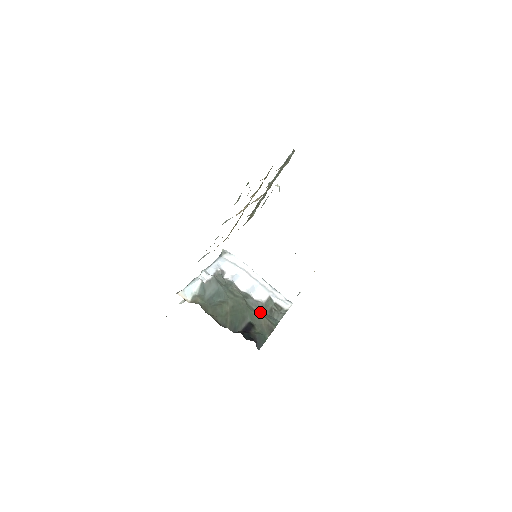
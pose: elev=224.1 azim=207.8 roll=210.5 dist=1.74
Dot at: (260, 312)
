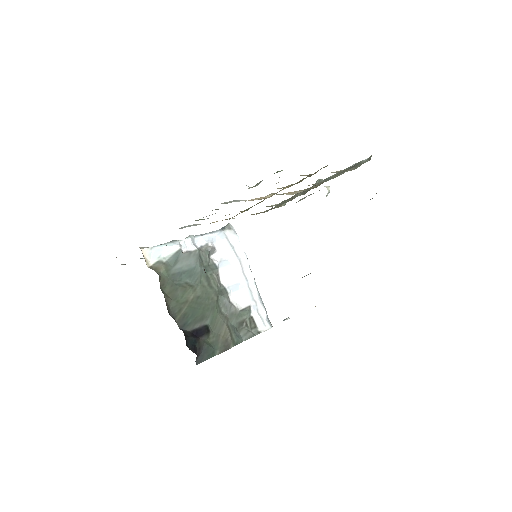
Dot at: (227, 319)
